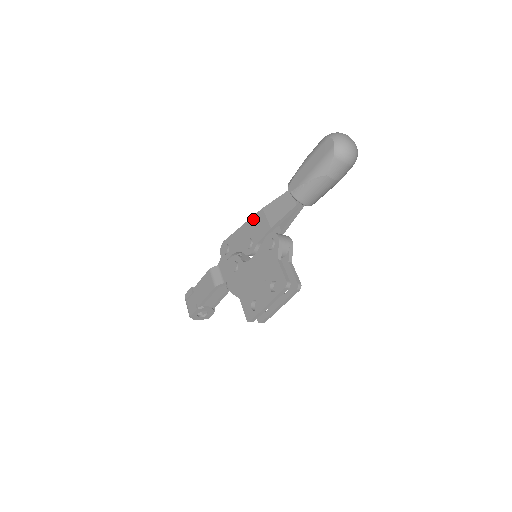
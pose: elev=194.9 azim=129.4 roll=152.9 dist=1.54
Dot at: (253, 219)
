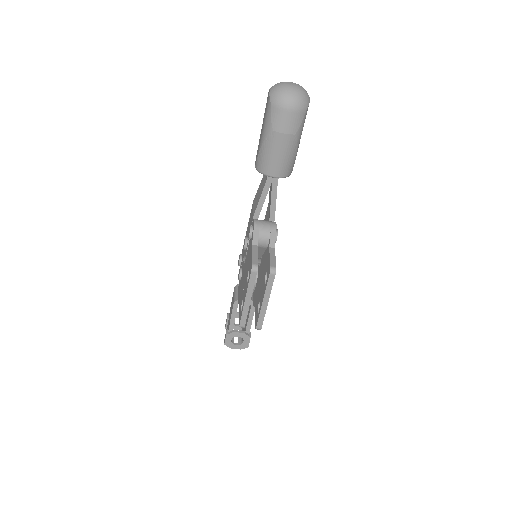
Dot at: (250, 217)
